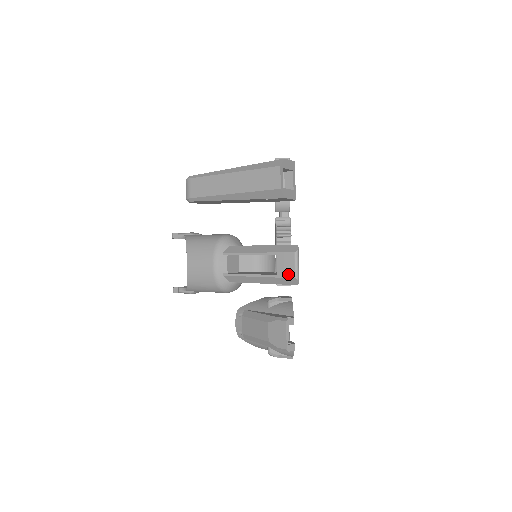
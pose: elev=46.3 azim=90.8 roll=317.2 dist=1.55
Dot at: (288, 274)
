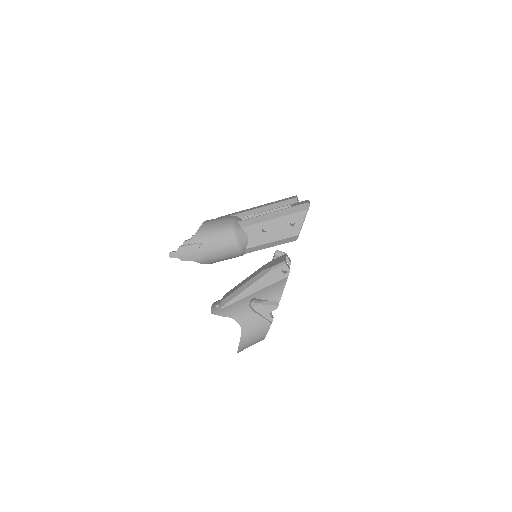
Dot at: (301, 203)
